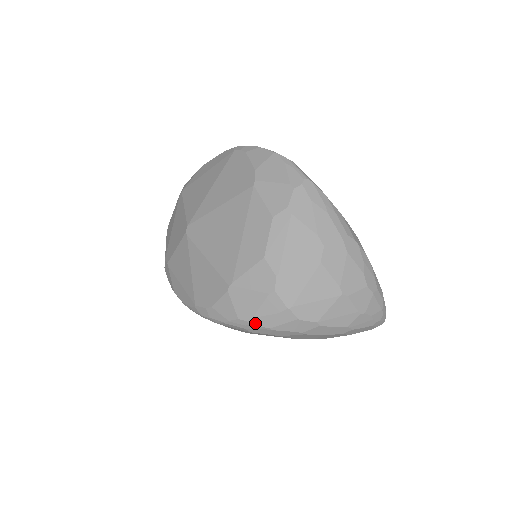
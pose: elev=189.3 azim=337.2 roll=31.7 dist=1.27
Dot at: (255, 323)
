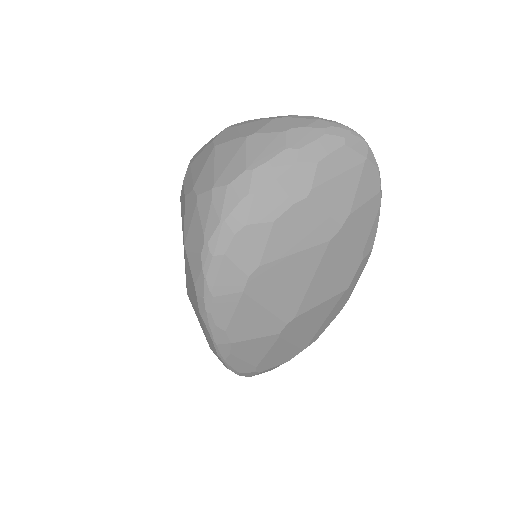
Dot at: (209, 236)
